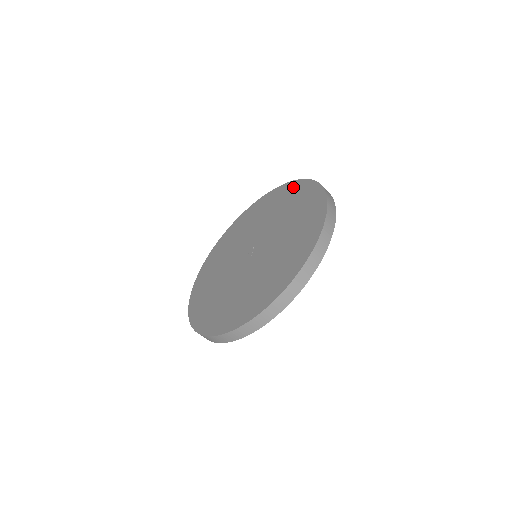
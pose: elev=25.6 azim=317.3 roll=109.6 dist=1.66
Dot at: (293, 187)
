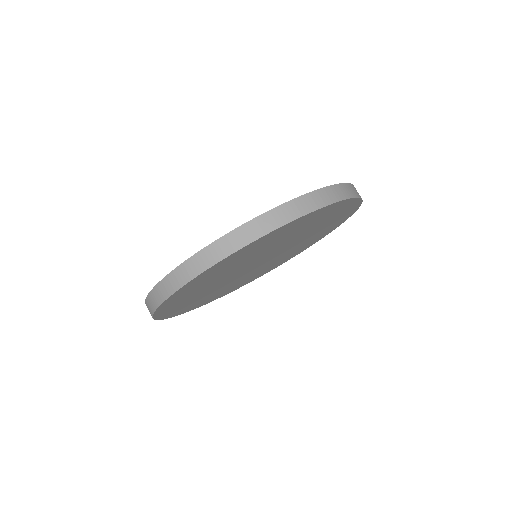
Dot at: occluded
